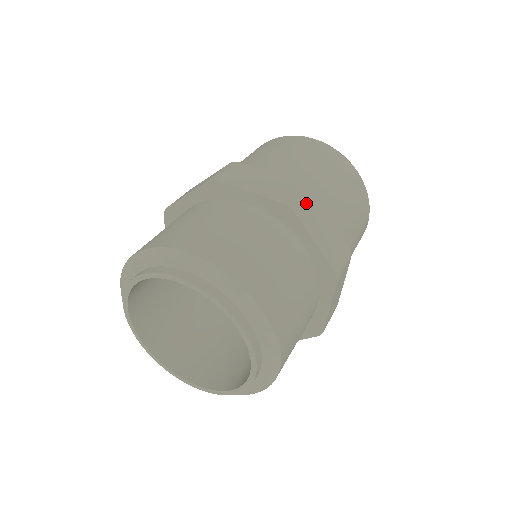
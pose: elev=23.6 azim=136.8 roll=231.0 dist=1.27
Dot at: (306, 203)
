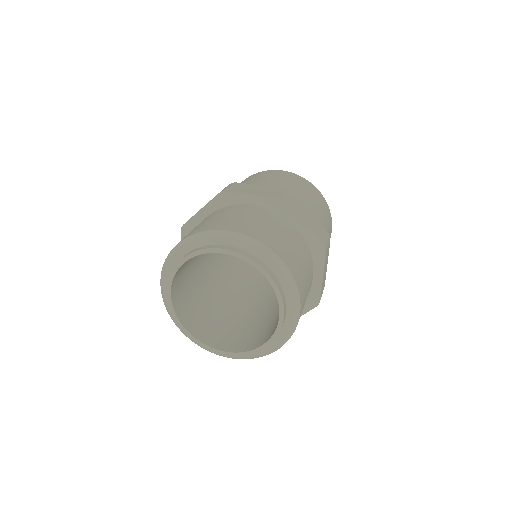
Dot at: occluded
